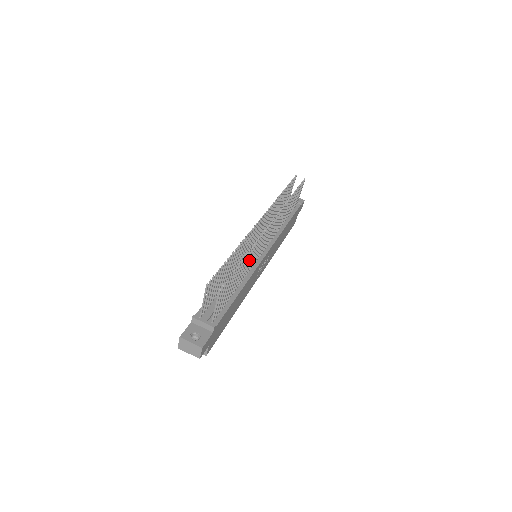
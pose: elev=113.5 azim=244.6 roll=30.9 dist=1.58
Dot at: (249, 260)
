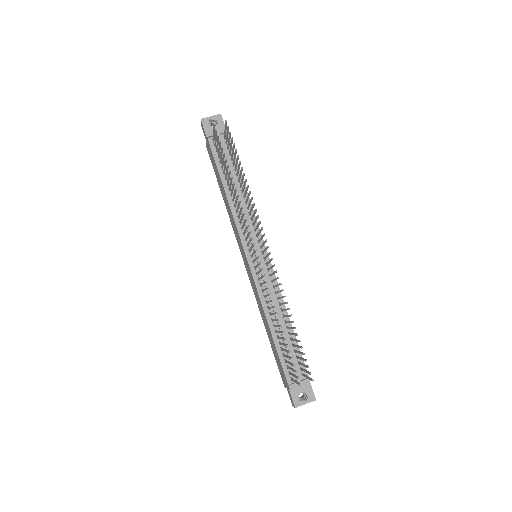
Dot at: occluded
